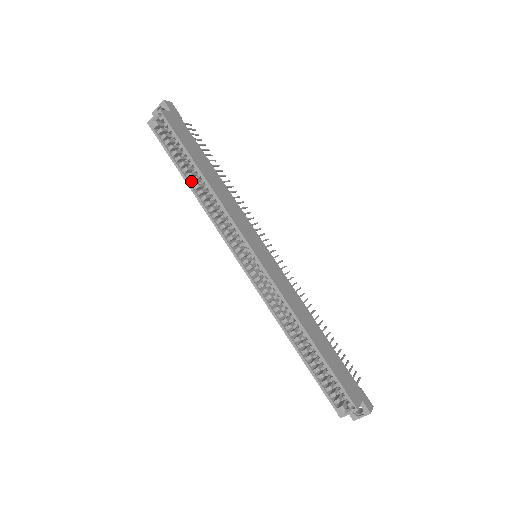
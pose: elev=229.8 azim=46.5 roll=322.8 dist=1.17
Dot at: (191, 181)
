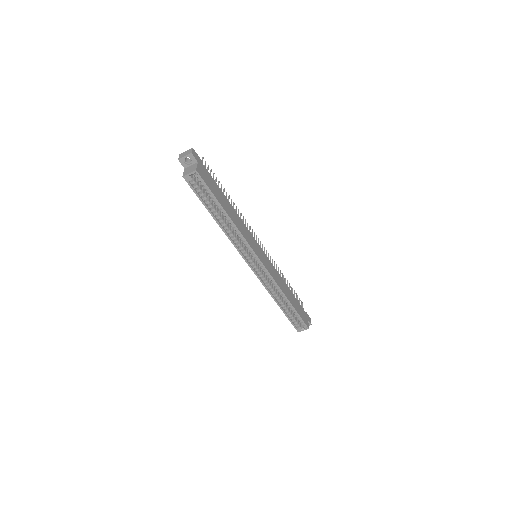
Dot at: (217, 217)
